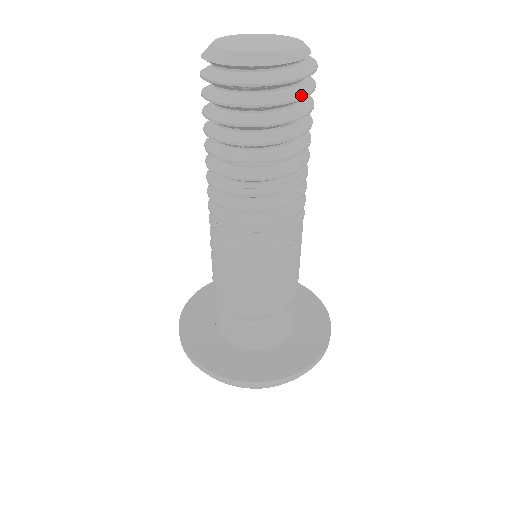
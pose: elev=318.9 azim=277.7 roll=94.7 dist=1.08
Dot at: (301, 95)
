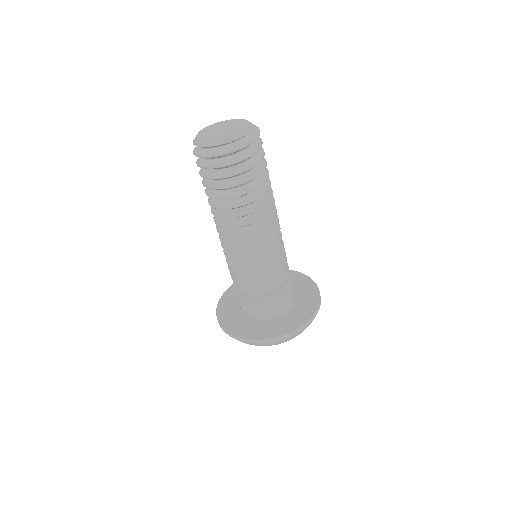
Dot at: (224, 164)
